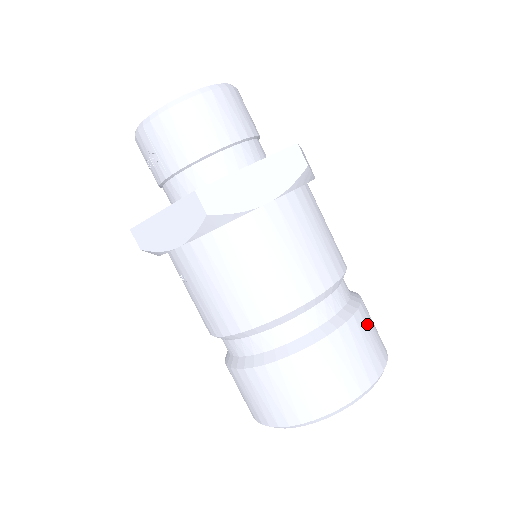
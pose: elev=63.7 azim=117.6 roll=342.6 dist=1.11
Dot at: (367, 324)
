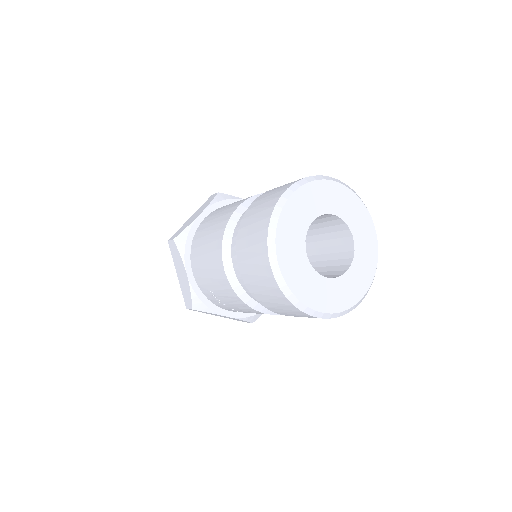
Dot at: occluded
